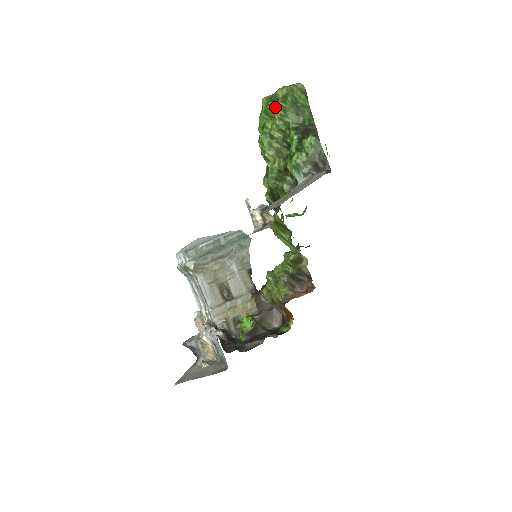
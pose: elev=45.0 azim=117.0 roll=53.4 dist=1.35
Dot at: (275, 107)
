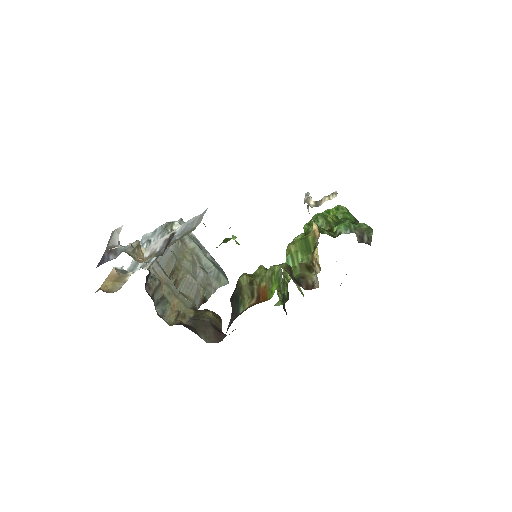
Dot at: (342, 207)
